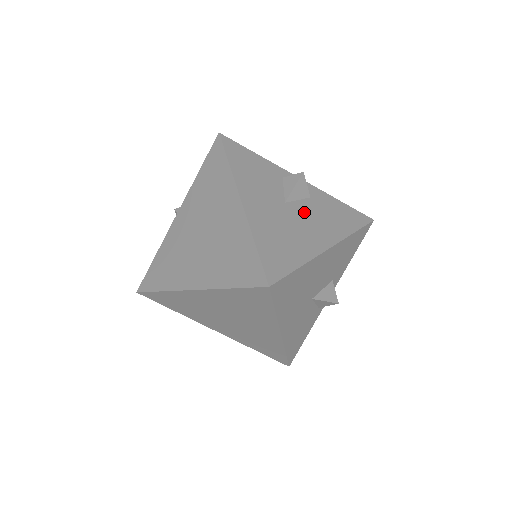
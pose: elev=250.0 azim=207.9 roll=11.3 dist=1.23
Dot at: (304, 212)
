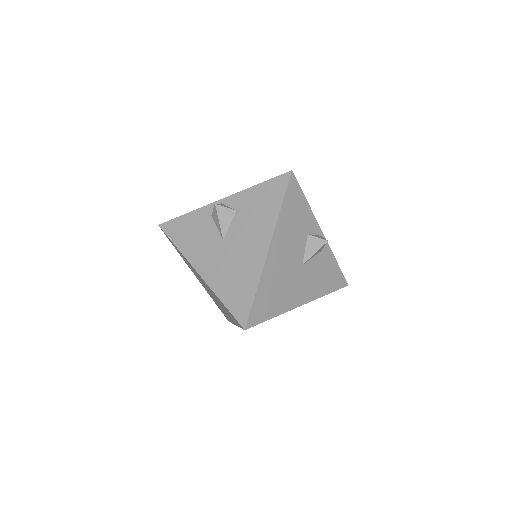
Dot at: (238, 233)
